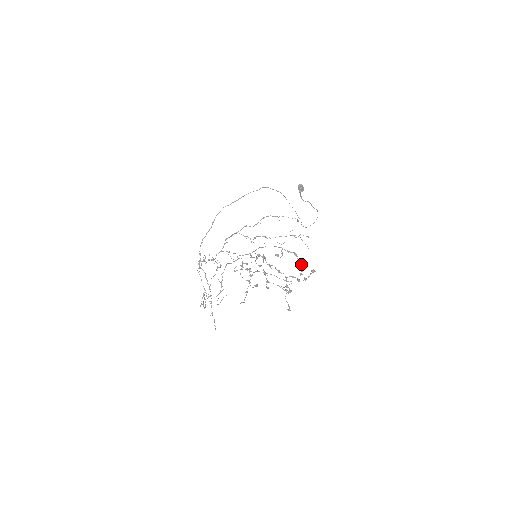
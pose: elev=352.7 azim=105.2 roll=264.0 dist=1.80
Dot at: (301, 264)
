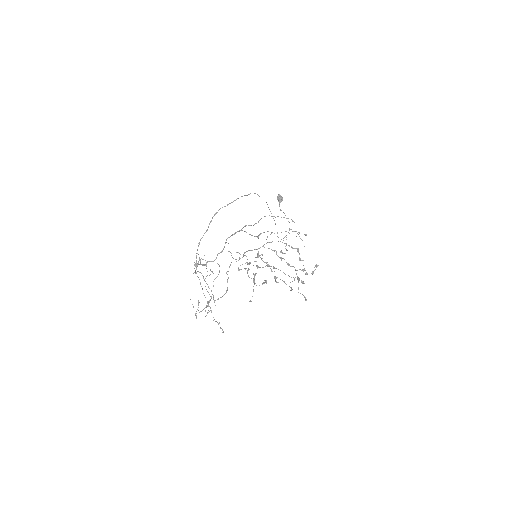
Dot at: occluded
